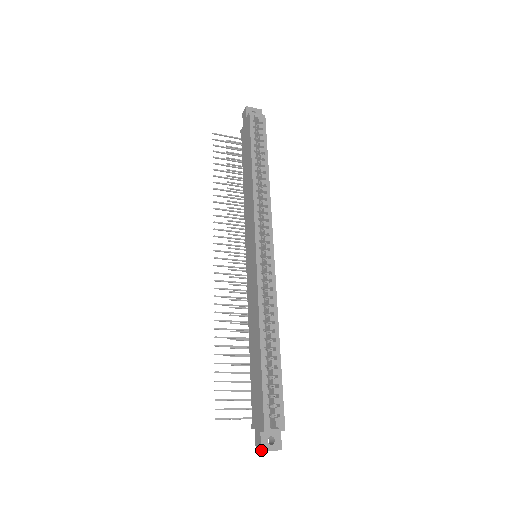
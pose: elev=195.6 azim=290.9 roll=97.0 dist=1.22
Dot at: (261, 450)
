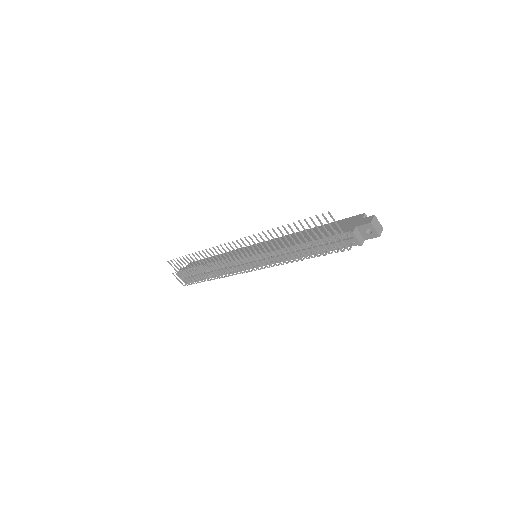
Dot at: (374, 215)
